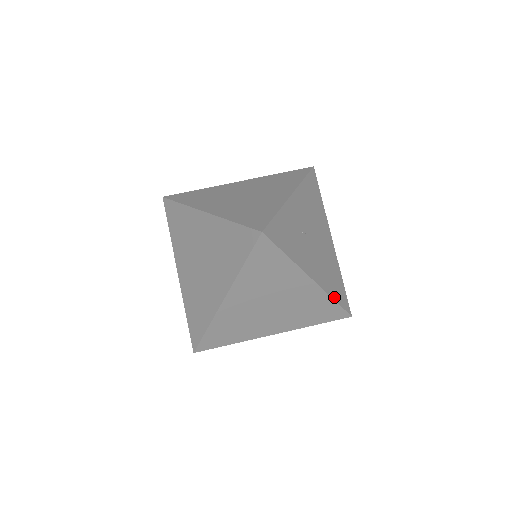
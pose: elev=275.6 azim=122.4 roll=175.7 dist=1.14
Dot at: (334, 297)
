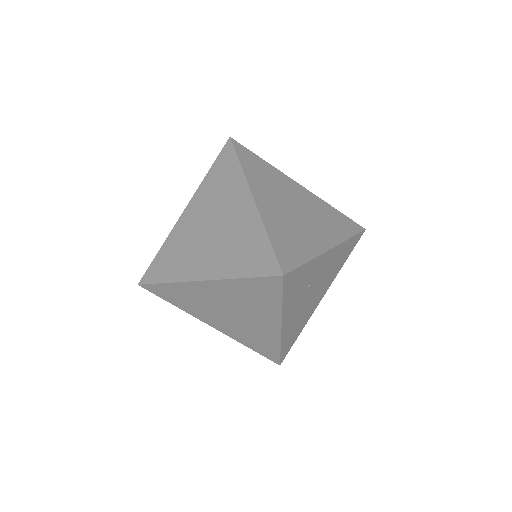
Dot at: (283, 346)
